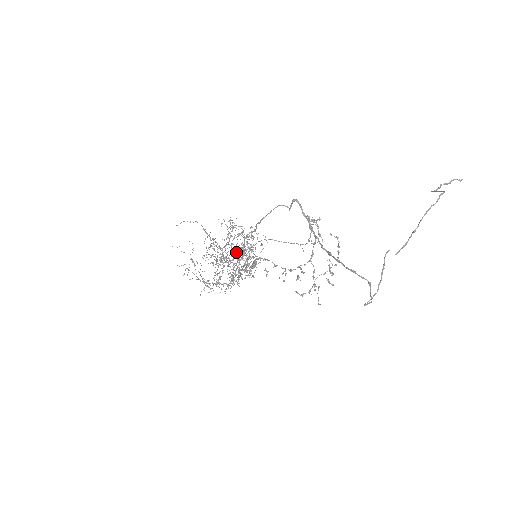
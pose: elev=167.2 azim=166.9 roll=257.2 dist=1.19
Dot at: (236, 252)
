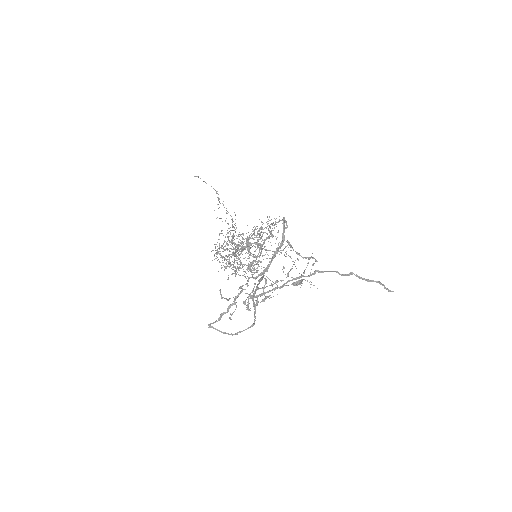
Dot at: occluded
